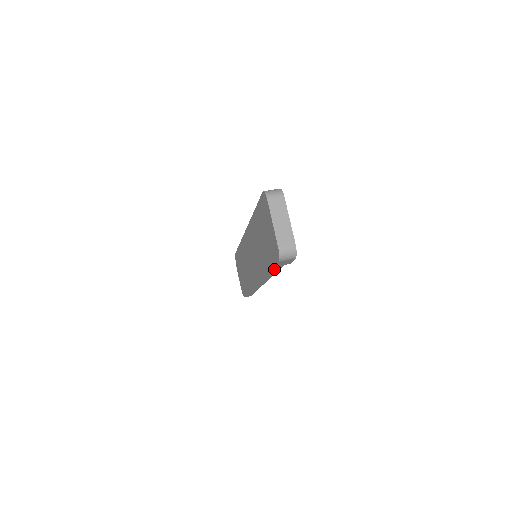
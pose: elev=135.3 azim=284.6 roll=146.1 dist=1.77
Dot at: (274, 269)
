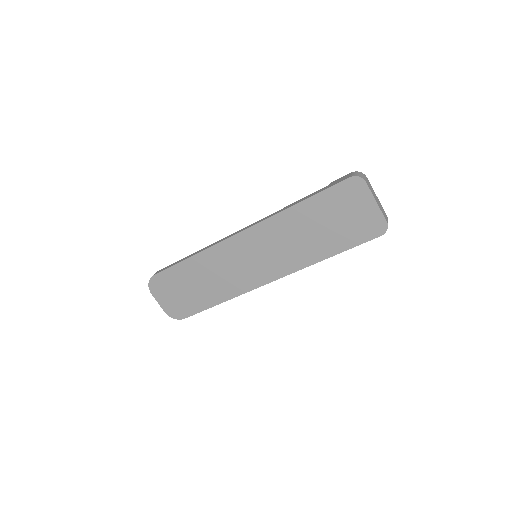
Dot at: (344, 250)
